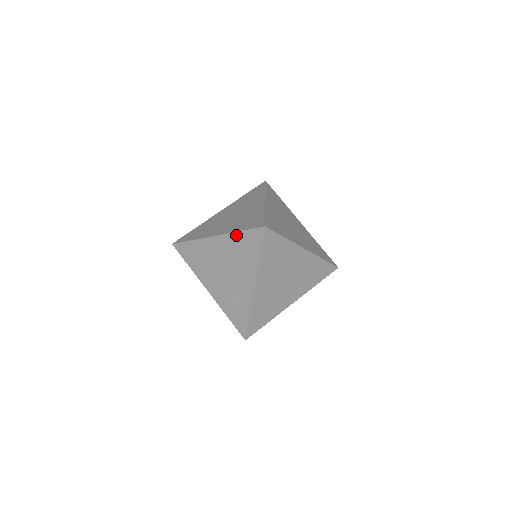
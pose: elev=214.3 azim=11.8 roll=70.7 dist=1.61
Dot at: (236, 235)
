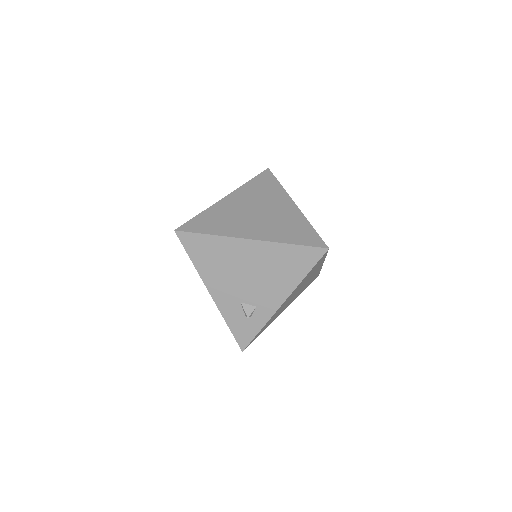
Dot at: (284, 247)
